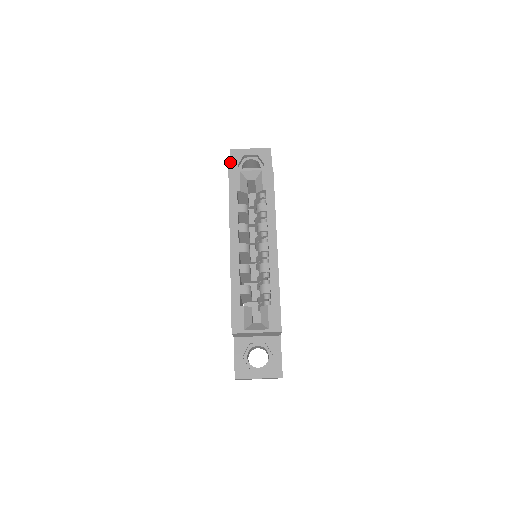
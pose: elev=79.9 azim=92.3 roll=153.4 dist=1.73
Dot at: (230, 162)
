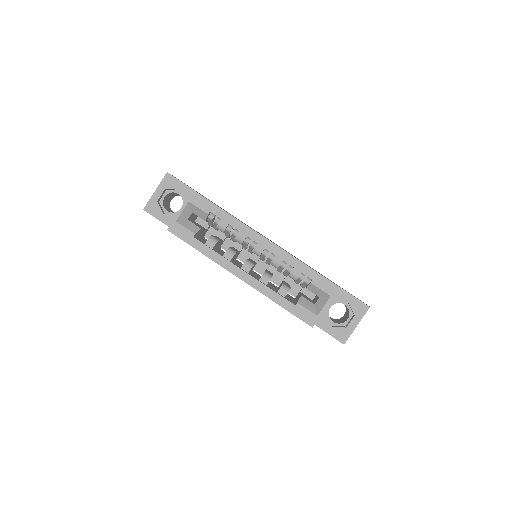
Dot at: occluded
